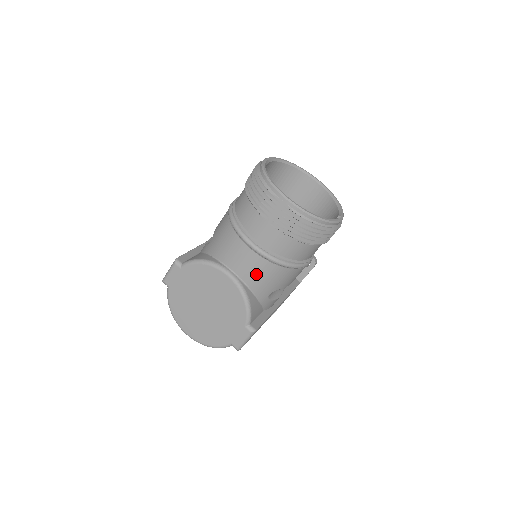
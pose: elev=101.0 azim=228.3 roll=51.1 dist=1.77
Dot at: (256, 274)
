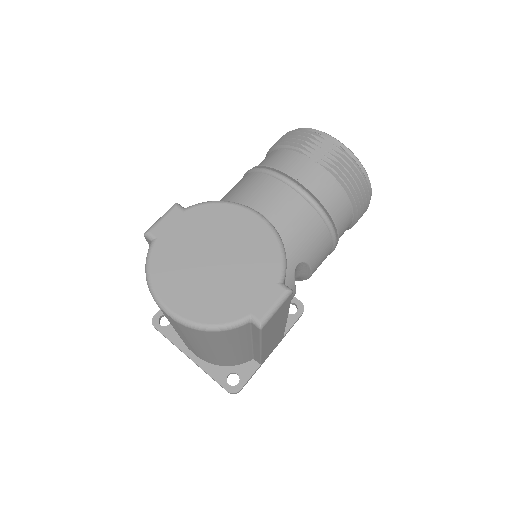
Dot at: (292, 220)
